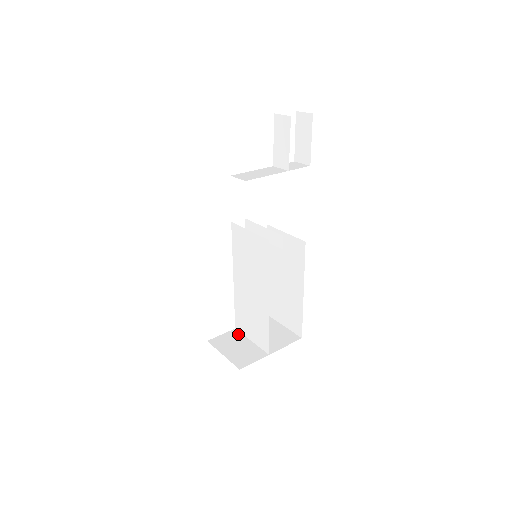
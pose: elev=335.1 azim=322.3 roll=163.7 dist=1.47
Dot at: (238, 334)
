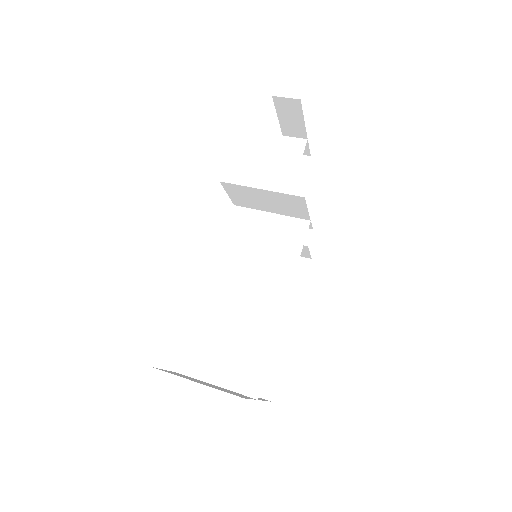
Dot at: (188, 376)
